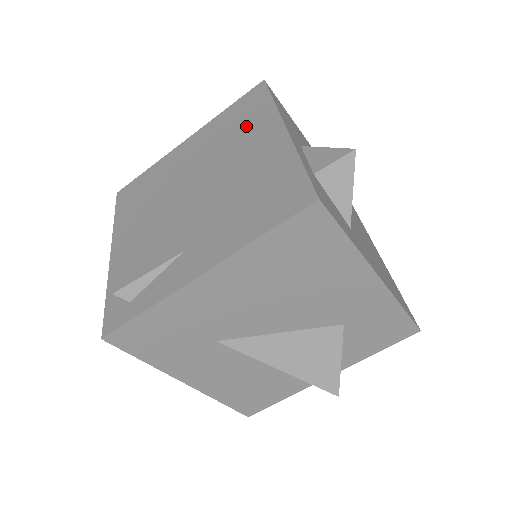
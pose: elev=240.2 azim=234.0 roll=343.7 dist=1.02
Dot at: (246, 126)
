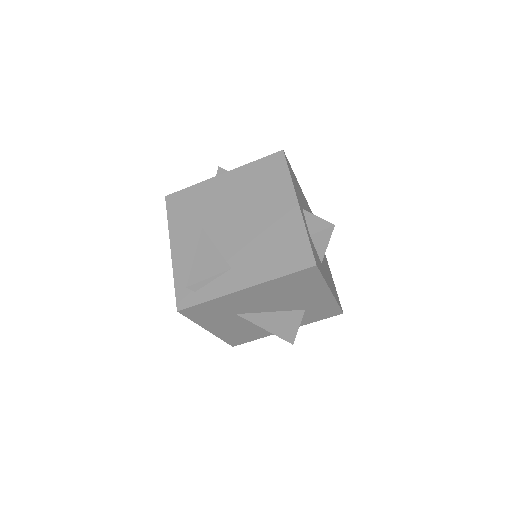
Dot at: (270, 187)
